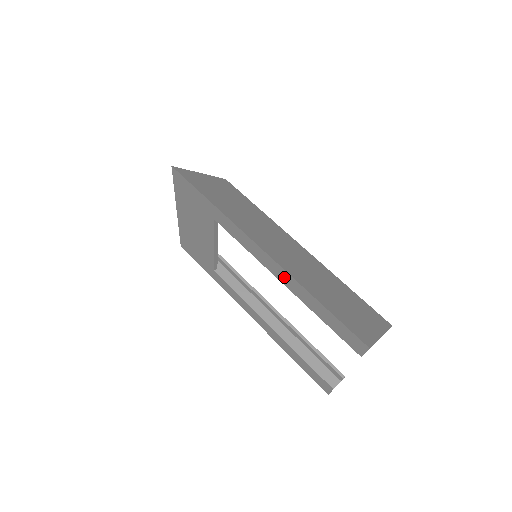
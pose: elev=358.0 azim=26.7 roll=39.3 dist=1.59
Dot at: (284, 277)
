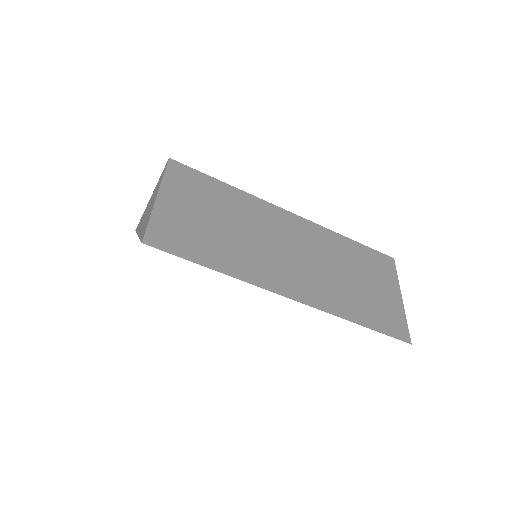
Dot at: occluded
